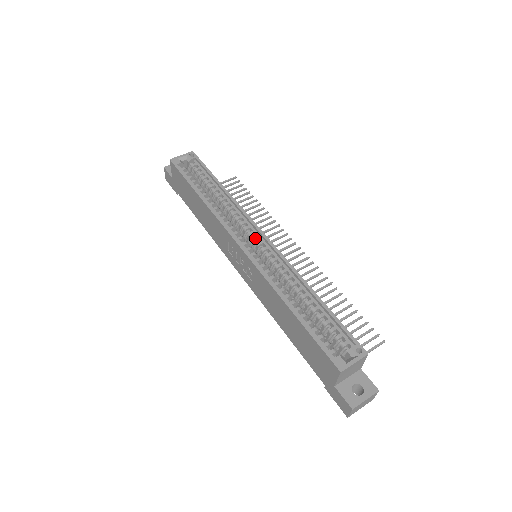
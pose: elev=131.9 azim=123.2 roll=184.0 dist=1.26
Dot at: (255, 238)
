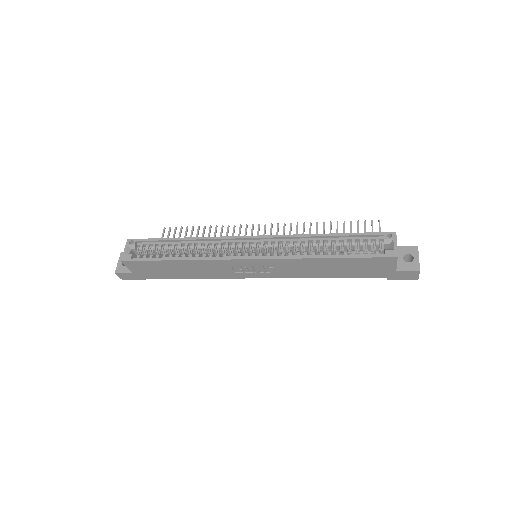
Dot at: (248, 245)
